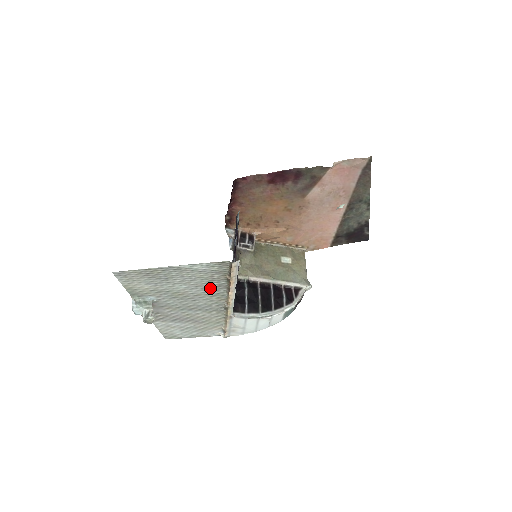
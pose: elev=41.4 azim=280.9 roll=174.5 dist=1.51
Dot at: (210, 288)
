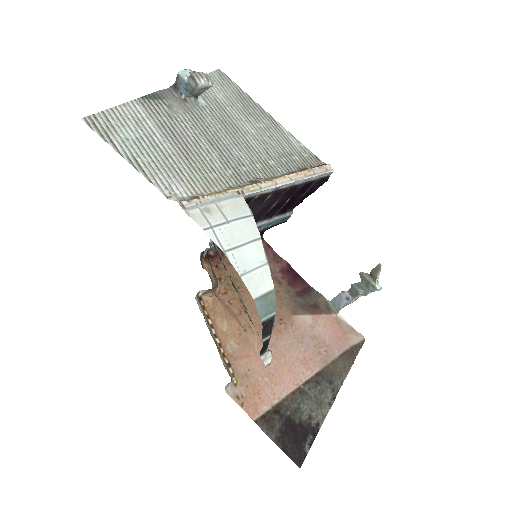
Dot at: (272, 157)
